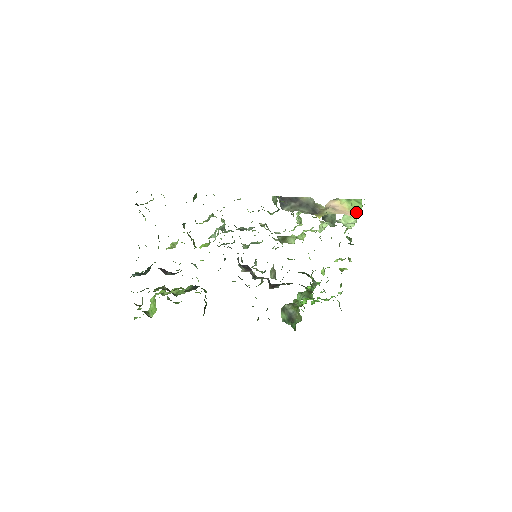
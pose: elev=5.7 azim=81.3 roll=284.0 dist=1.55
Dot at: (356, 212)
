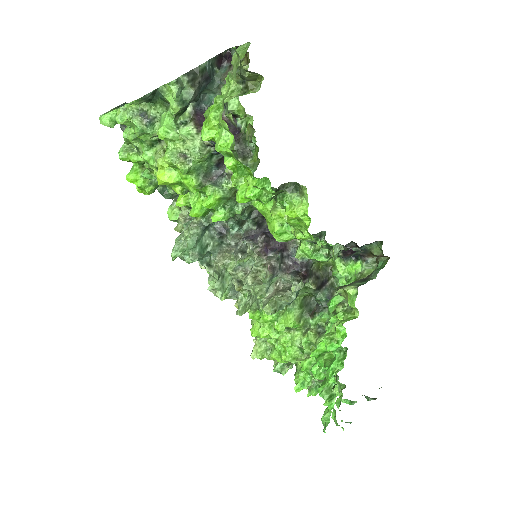
Dot at: occluded
